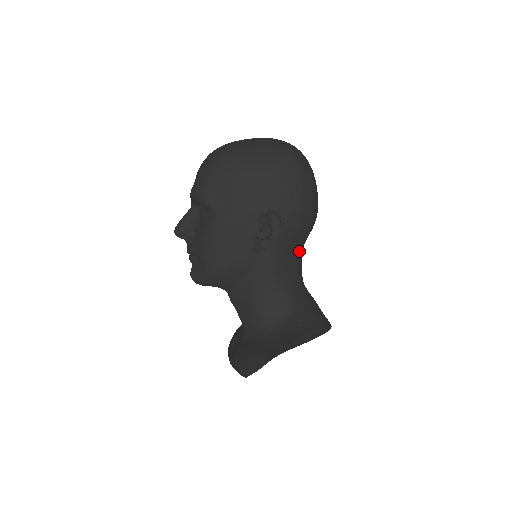
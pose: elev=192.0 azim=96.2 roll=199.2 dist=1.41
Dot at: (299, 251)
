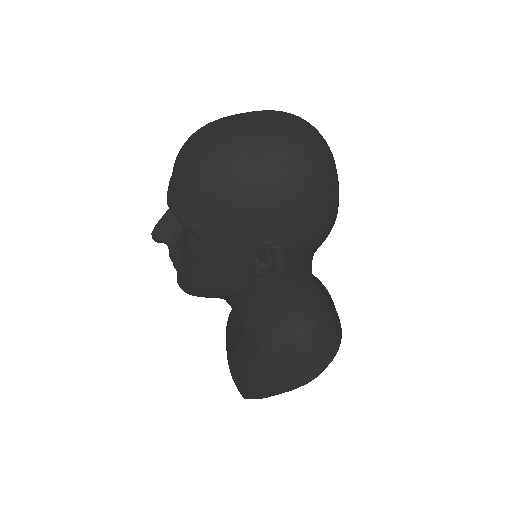
Dot at: (309, 260)
